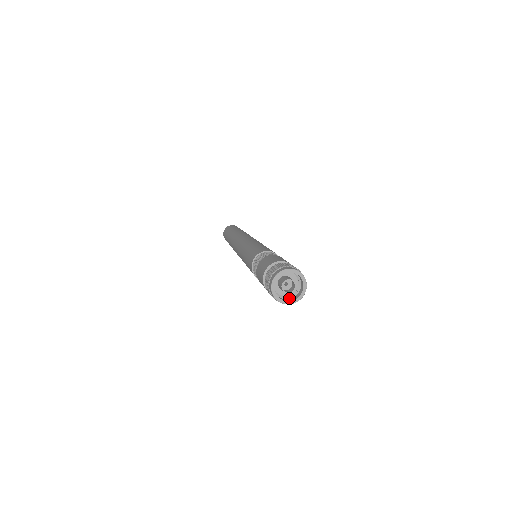
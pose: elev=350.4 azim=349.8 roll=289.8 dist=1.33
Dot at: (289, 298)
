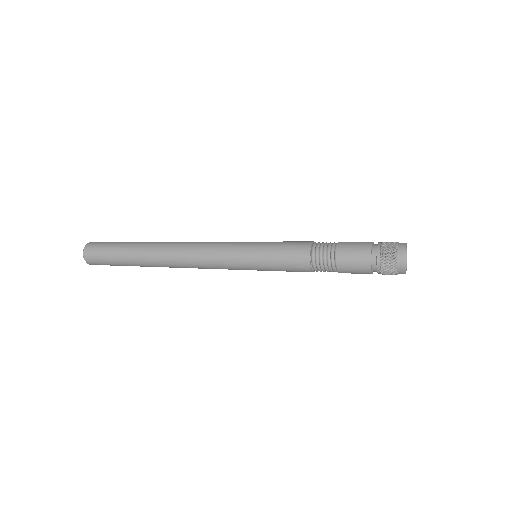
Dot at: (398, 270)
